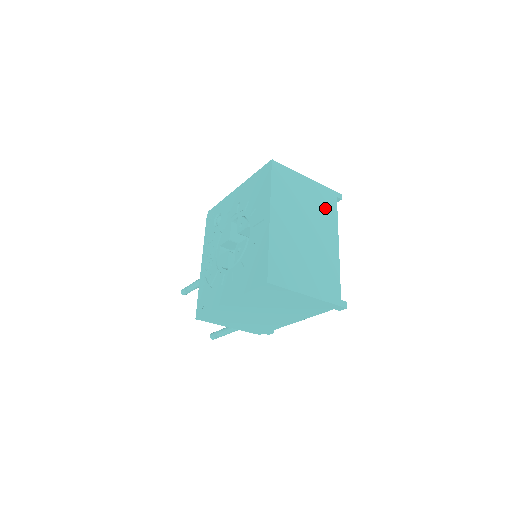
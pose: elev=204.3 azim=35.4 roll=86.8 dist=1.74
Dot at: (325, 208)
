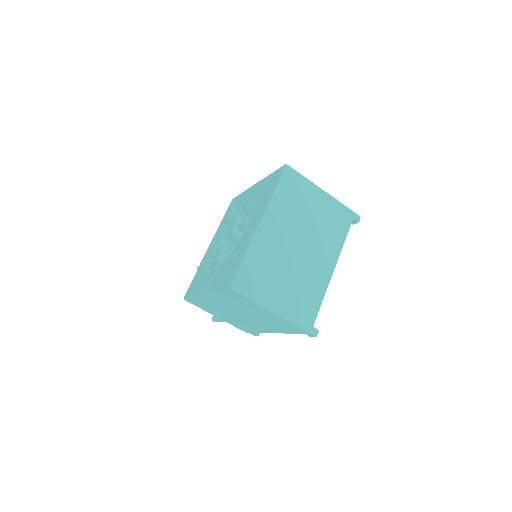
Dot at: (333, 227)
